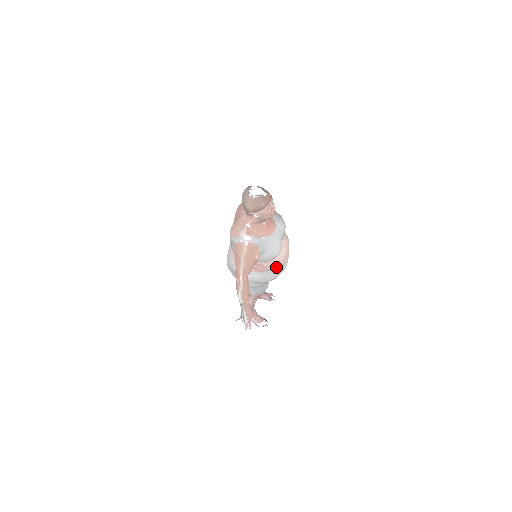
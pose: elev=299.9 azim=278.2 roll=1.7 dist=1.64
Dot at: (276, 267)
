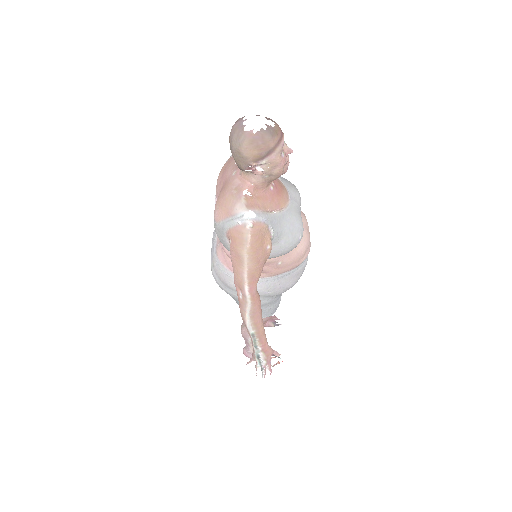
Dot at: (296, 264)
